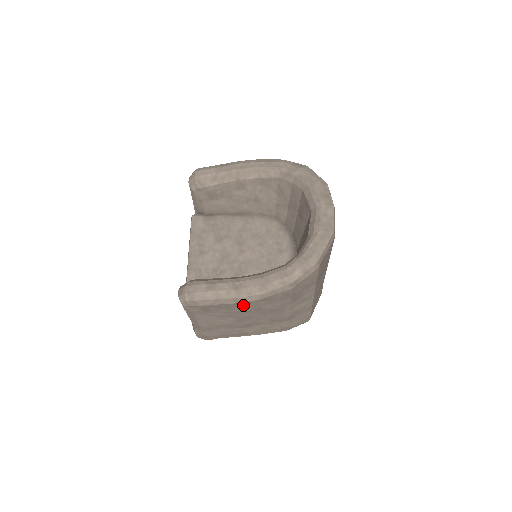
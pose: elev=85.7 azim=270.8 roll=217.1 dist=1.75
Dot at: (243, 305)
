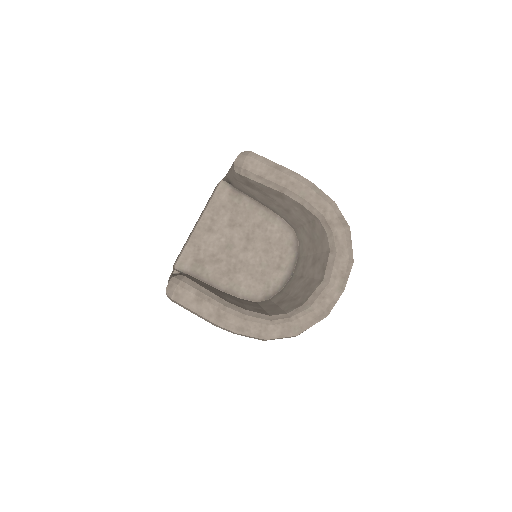
Dot at: occluded
